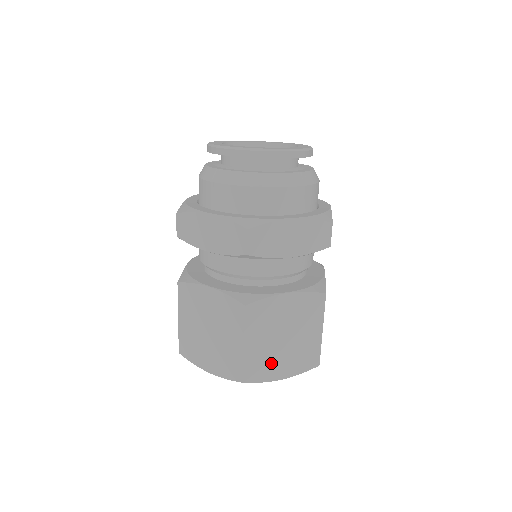
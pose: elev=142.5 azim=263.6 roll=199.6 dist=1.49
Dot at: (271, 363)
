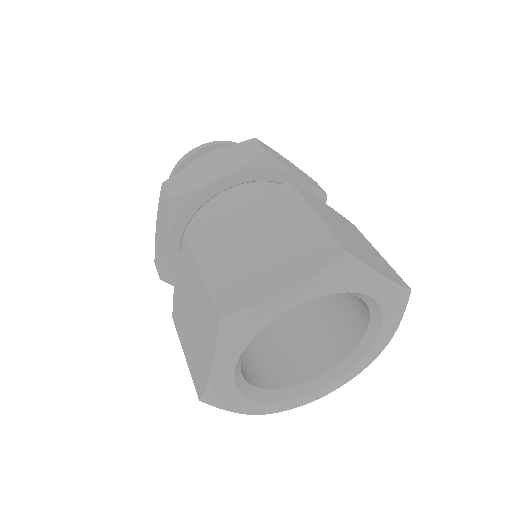
Dot at: (360, 252)
